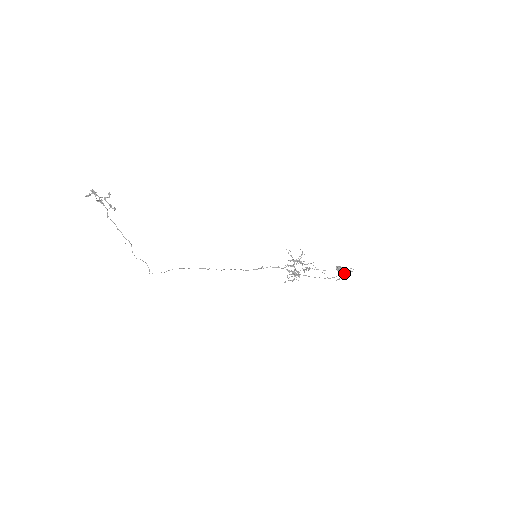
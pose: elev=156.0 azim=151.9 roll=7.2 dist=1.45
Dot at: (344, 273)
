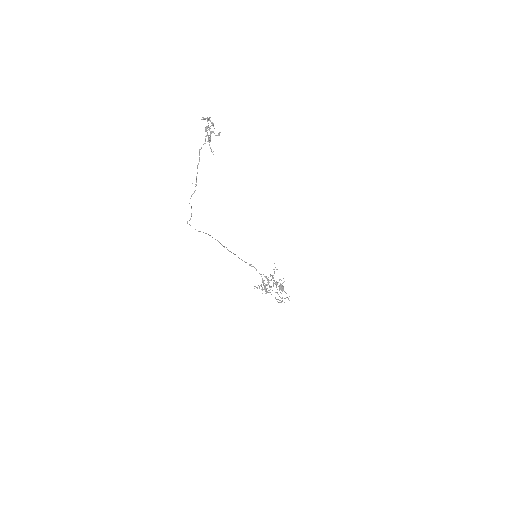
Dot at: (284, 298)
